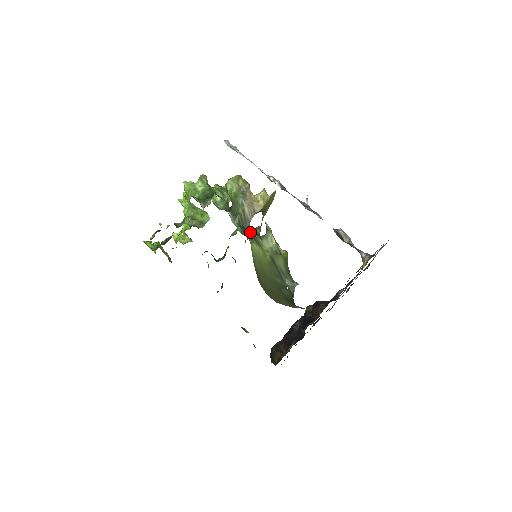
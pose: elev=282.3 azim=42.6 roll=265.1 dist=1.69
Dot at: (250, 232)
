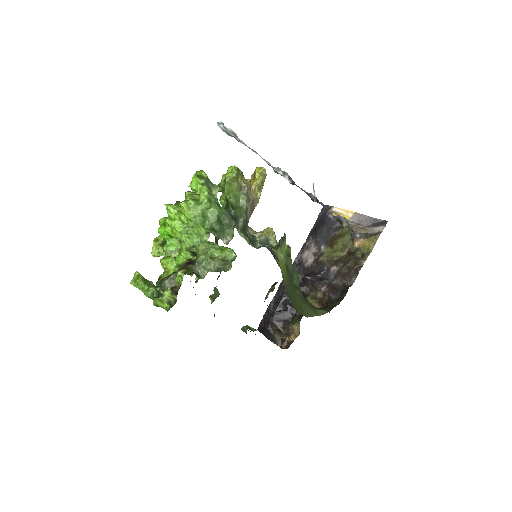
Dot at: (271, 251)
